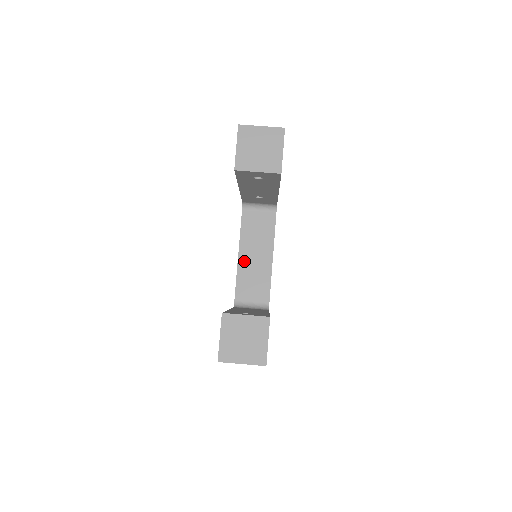
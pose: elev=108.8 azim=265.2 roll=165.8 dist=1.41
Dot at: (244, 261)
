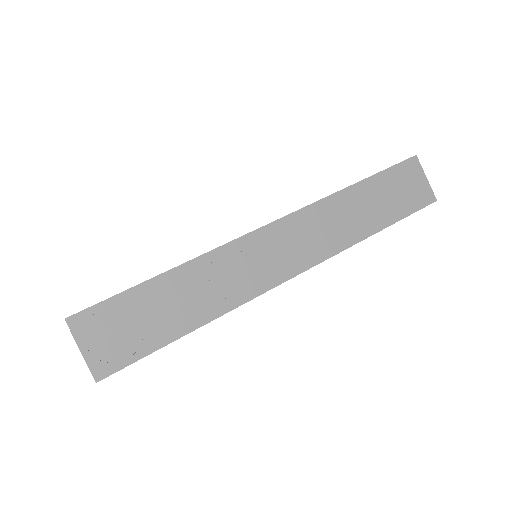
Dot at: occluded
